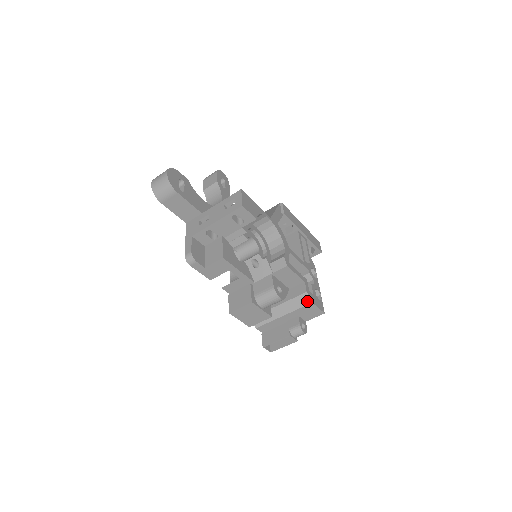
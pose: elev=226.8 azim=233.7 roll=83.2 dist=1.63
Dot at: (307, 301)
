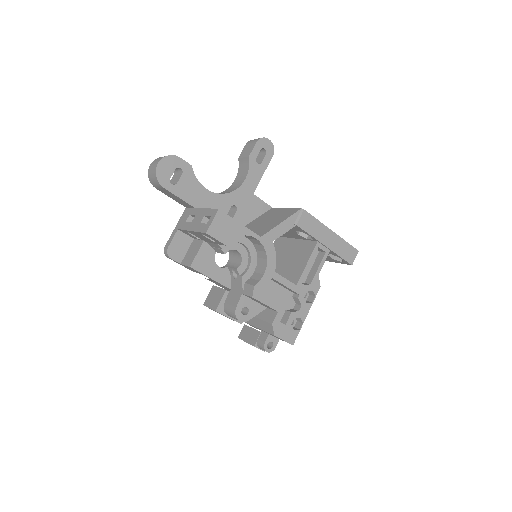
Dot at: (271, 331)
